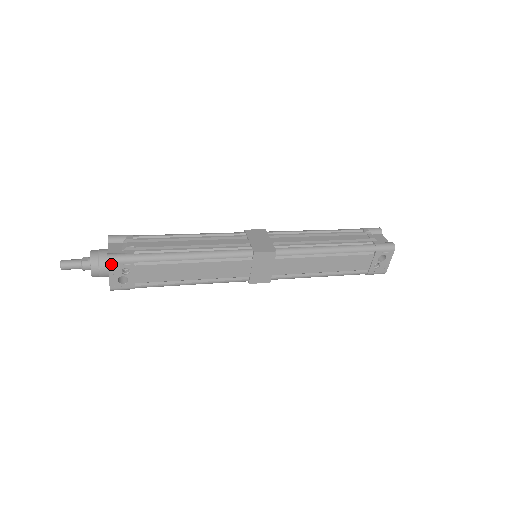
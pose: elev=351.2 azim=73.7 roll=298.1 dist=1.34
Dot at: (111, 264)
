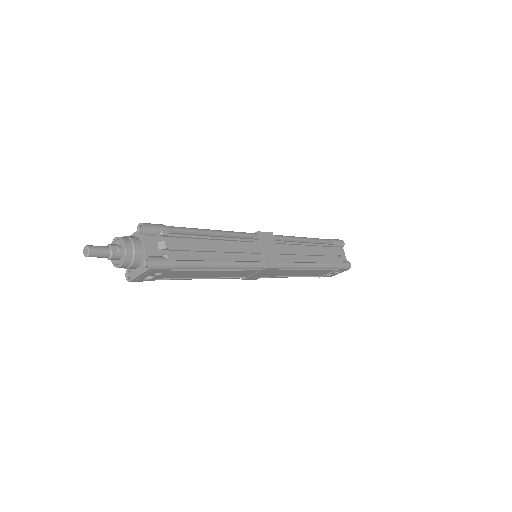
Dot at: (150, 270)
